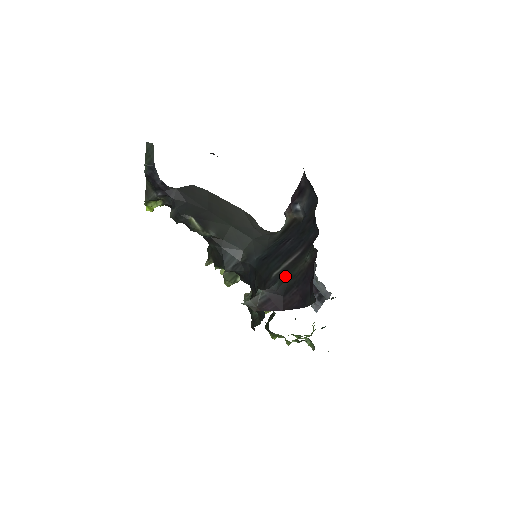
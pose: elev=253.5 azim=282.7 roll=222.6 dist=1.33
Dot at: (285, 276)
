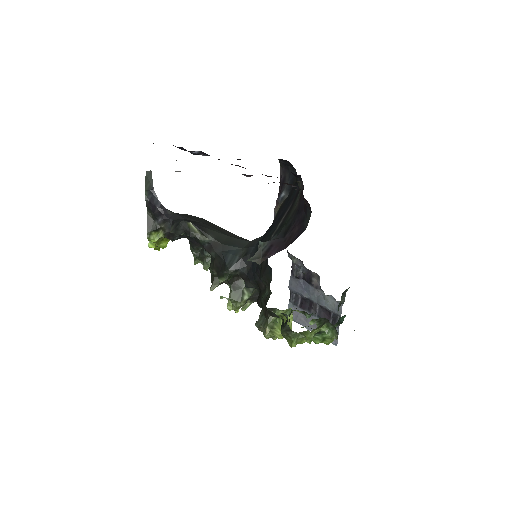
Dot at: (282, 226)
